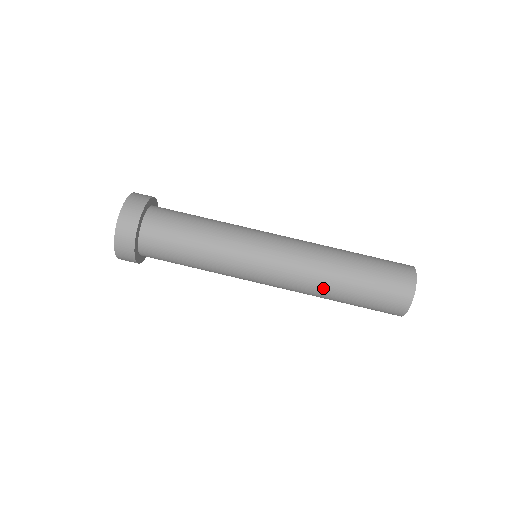
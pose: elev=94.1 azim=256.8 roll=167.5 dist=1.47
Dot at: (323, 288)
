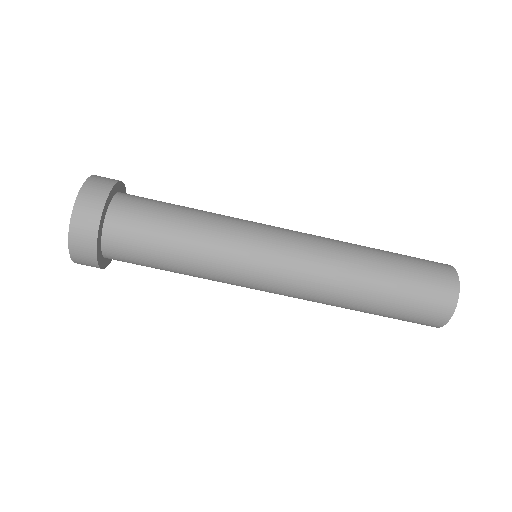
Dot at: (349, 279)
